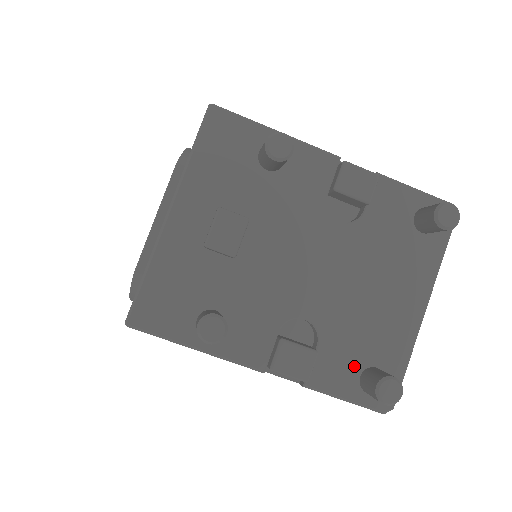
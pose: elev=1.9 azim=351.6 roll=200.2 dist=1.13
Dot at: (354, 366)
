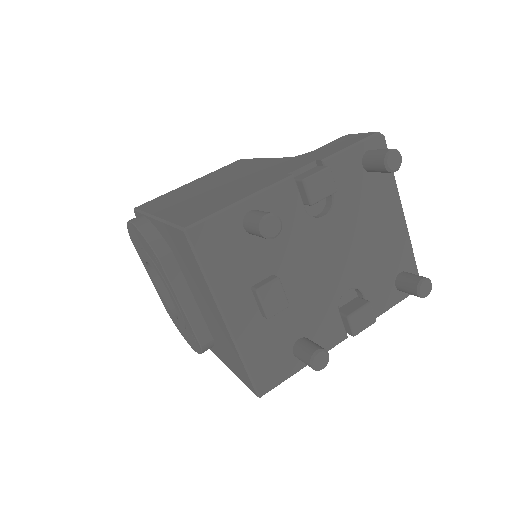
Dot at: (389, 285)
